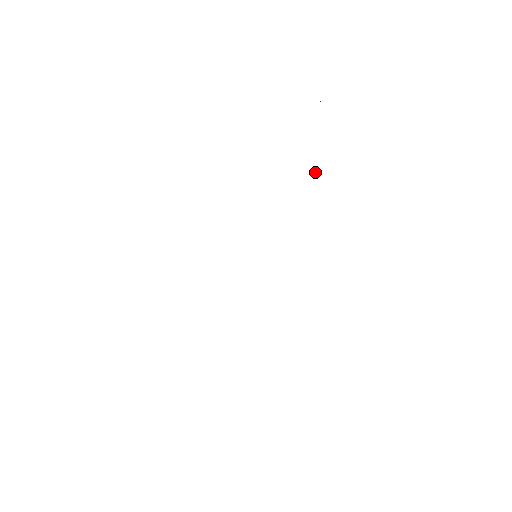
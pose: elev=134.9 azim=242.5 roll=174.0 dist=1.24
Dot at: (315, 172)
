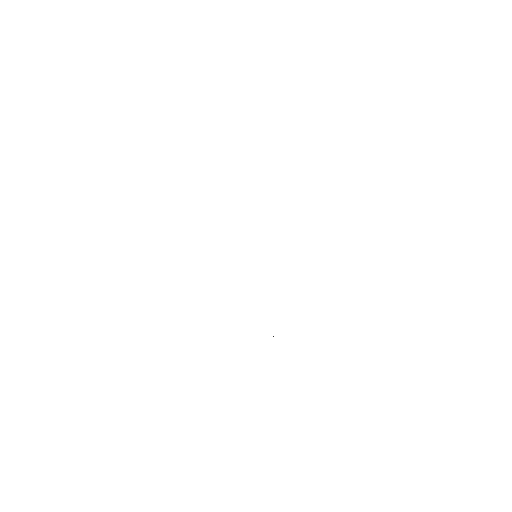
Dot at: occluded
